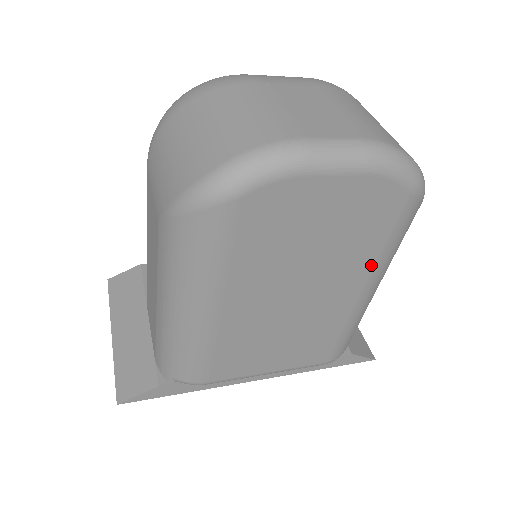
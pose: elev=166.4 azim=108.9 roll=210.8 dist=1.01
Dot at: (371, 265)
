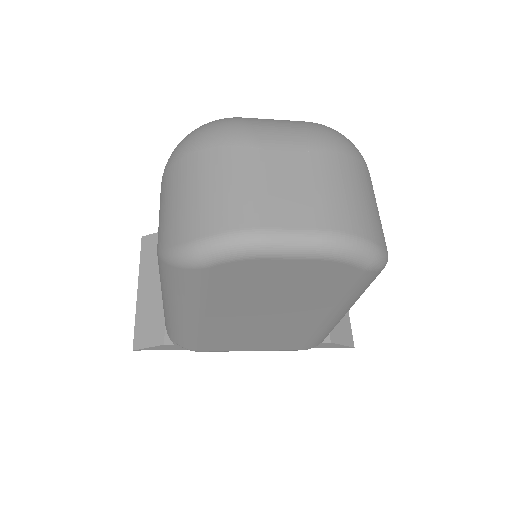
Dot at: (334, 305)
